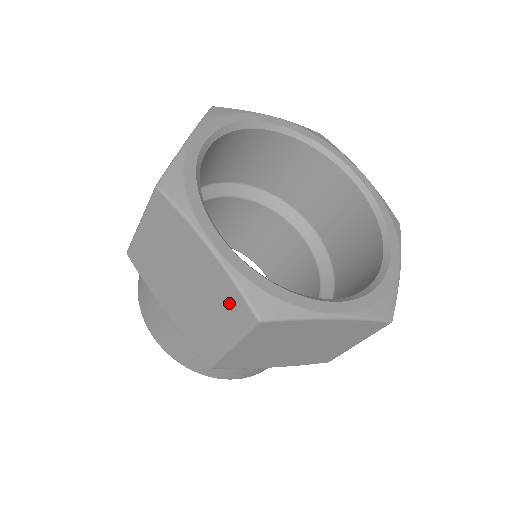
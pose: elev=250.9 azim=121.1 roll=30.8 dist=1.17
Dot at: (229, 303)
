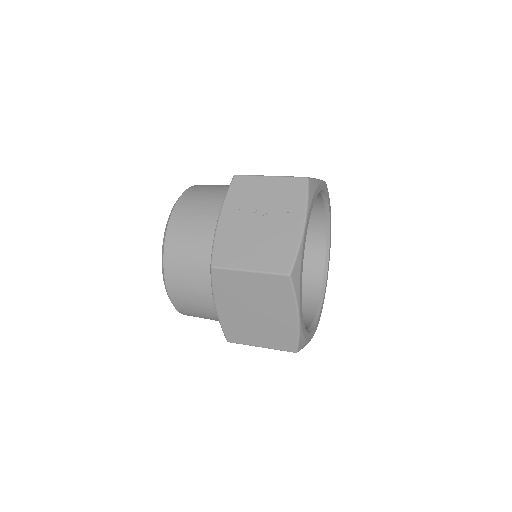
Dot at: (284, 338)
